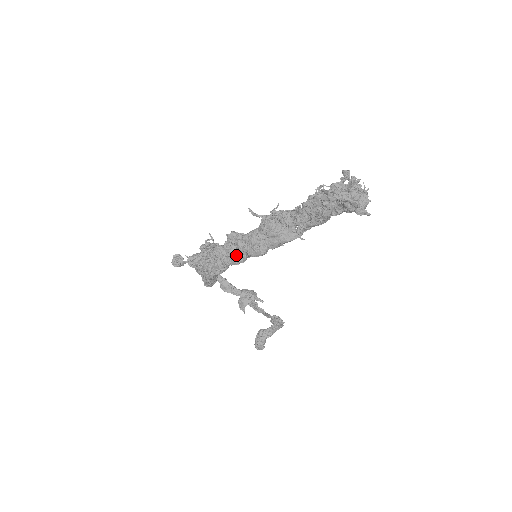
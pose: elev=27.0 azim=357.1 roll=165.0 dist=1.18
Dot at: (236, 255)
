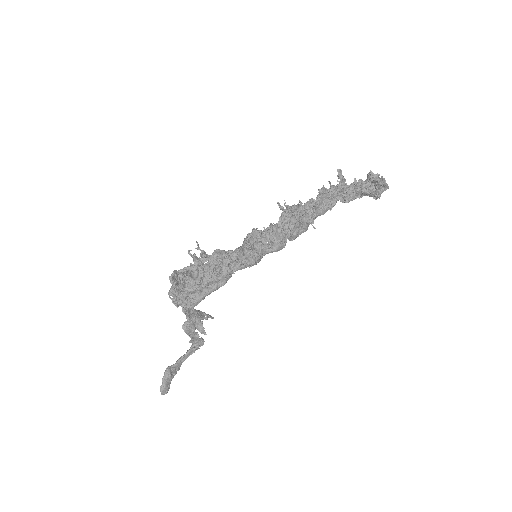
Dot at: (259, 254)
